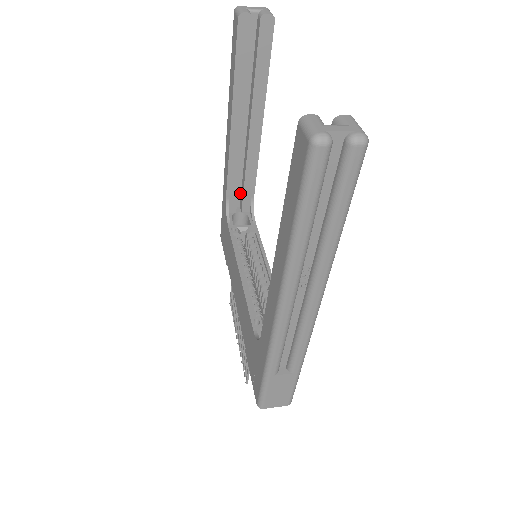
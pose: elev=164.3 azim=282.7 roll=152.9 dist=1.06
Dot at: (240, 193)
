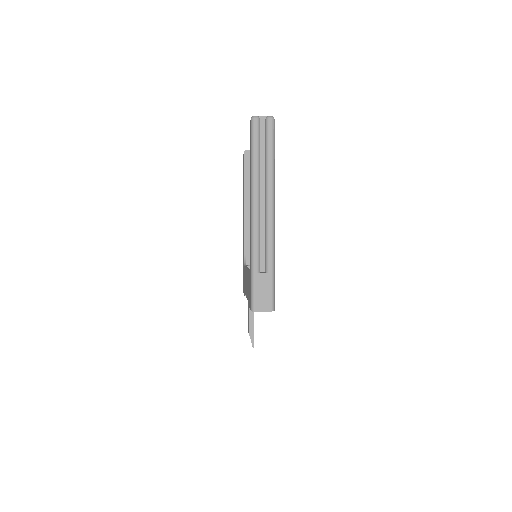
Dot at: occluded
